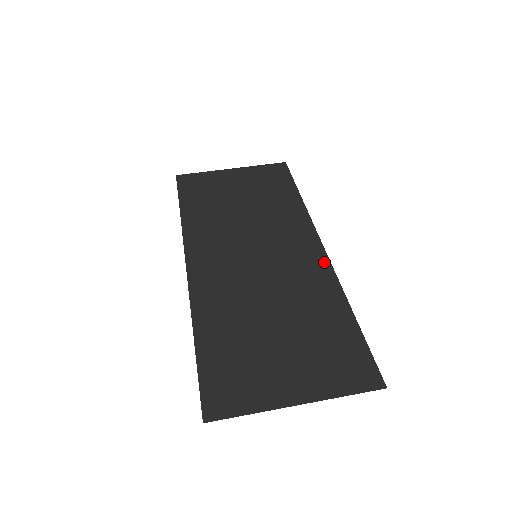
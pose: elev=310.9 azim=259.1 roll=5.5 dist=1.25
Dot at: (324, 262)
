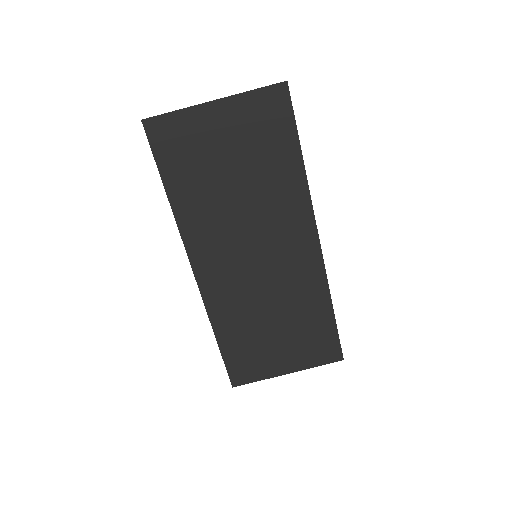
Dot at: (318, 260)
